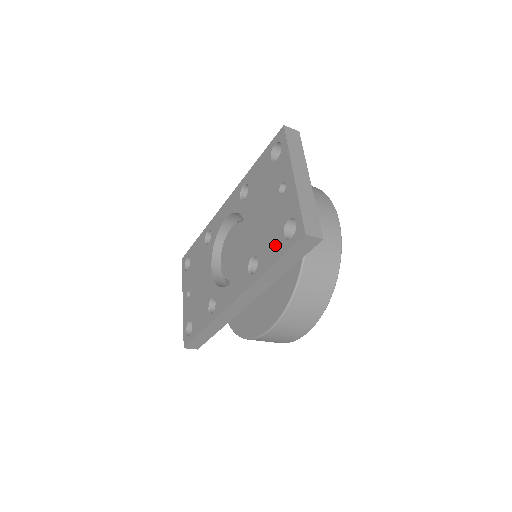
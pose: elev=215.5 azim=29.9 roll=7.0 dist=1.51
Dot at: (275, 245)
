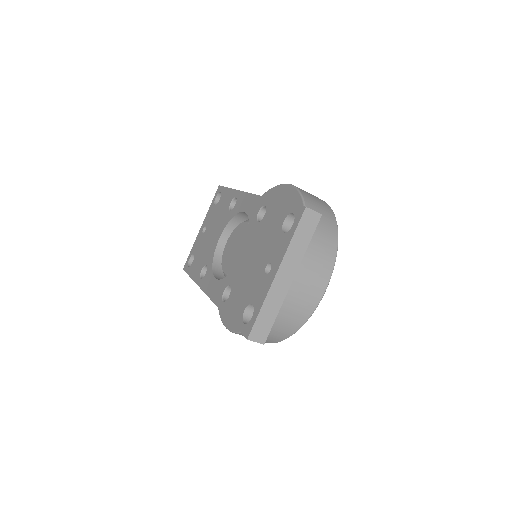
Dot at: (238, 308)
